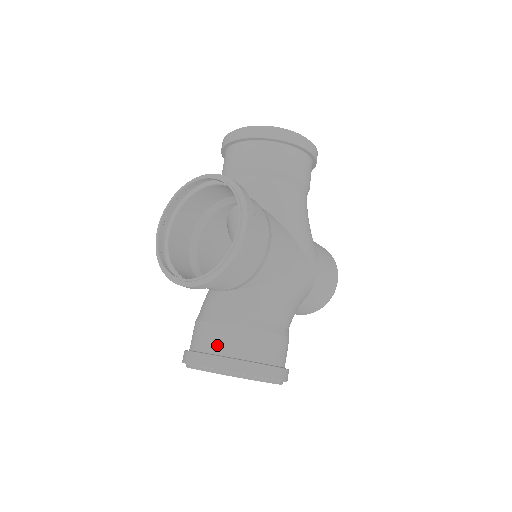
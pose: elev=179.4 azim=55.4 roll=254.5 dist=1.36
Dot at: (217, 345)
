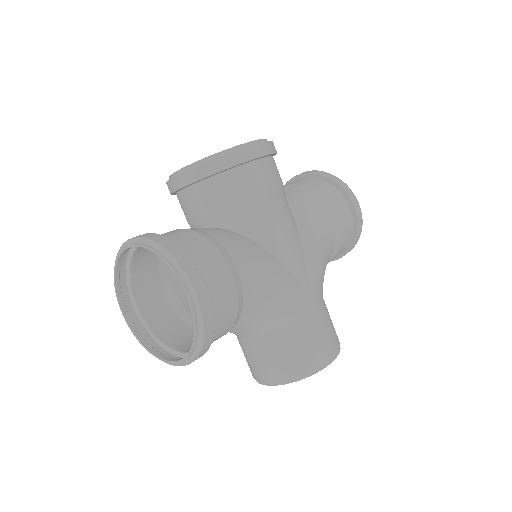
Dot at: occluded
